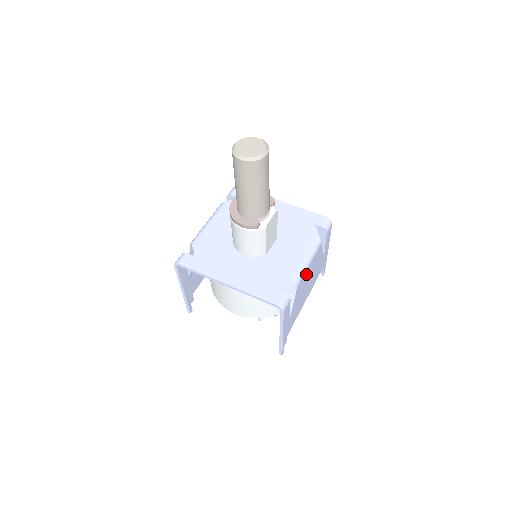
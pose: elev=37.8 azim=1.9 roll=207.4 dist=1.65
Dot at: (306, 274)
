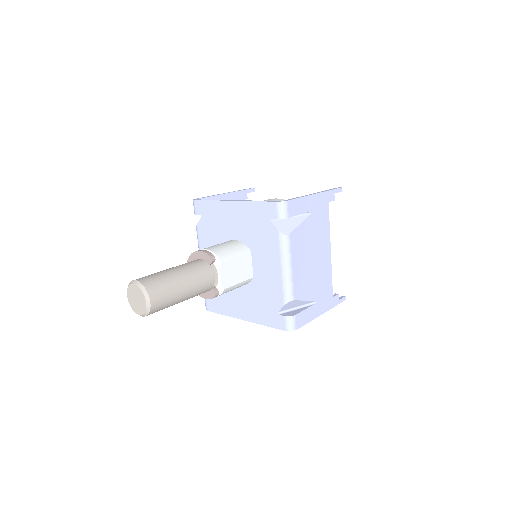
Dot at: (297, 273)
